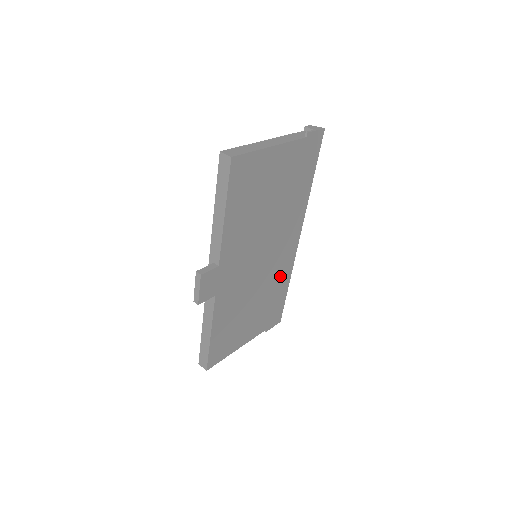
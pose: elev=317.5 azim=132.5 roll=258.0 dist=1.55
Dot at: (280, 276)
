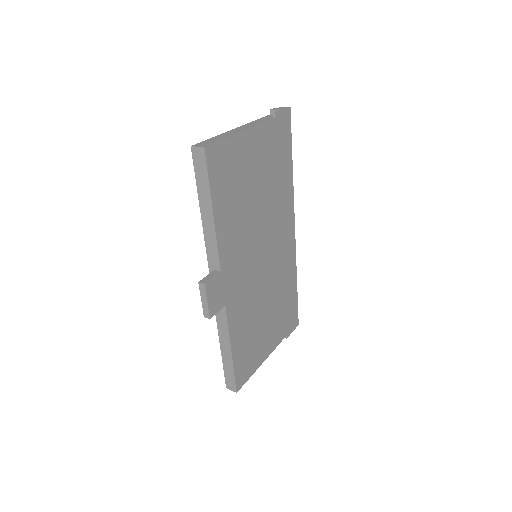
Dot at: (286, 274)
